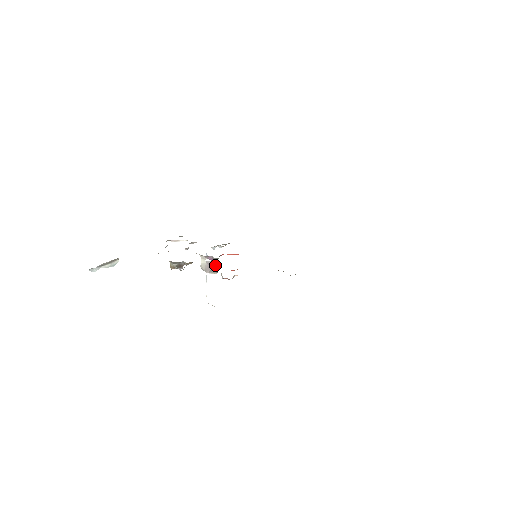
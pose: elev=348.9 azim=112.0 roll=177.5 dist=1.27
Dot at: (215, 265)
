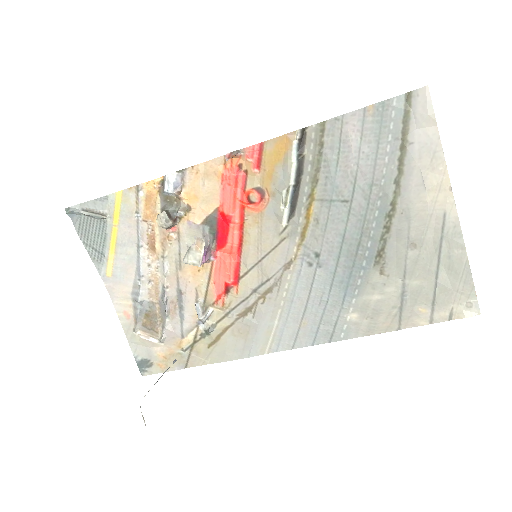
Dot at: (202, 259)
